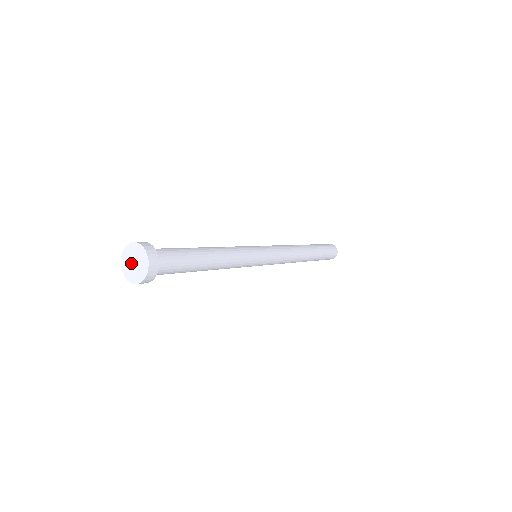
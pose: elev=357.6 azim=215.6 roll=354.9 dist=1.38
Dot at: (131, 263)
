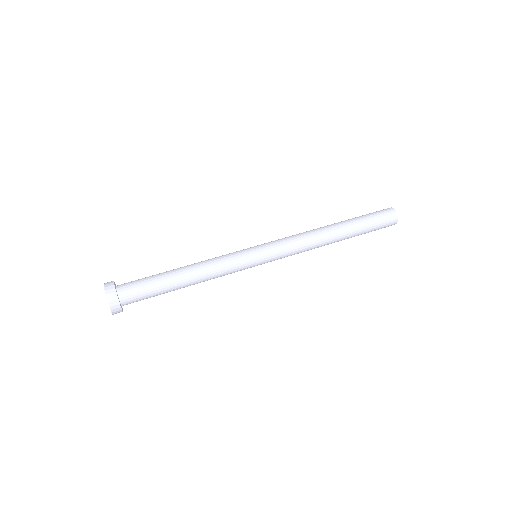
Dot at: occluded
